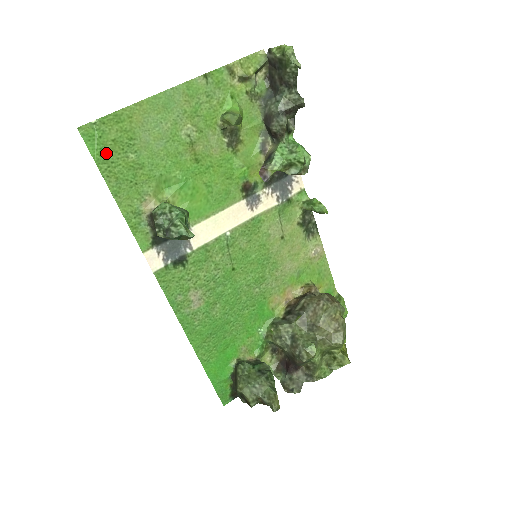
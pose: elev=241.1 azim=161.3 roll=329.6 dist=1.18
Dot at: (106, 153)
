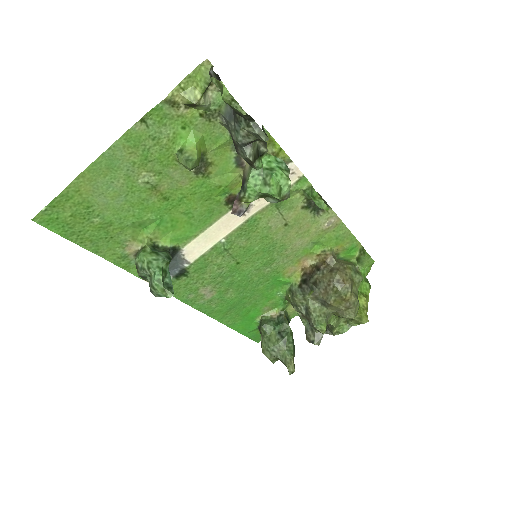
Dot at: (70, 227)
